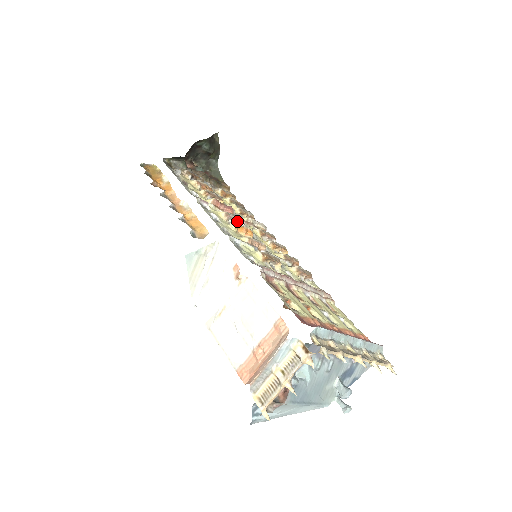
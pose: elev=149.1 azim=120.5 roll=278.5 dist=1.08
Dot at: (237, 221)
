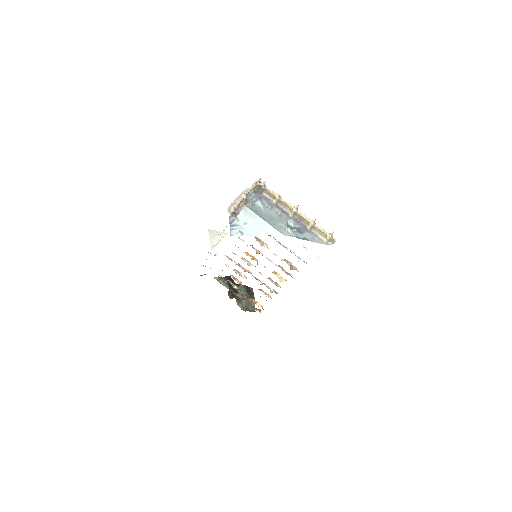
Dot at: (249, 264)
